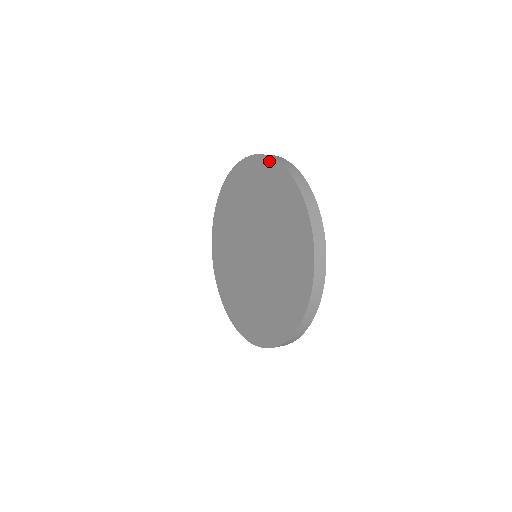
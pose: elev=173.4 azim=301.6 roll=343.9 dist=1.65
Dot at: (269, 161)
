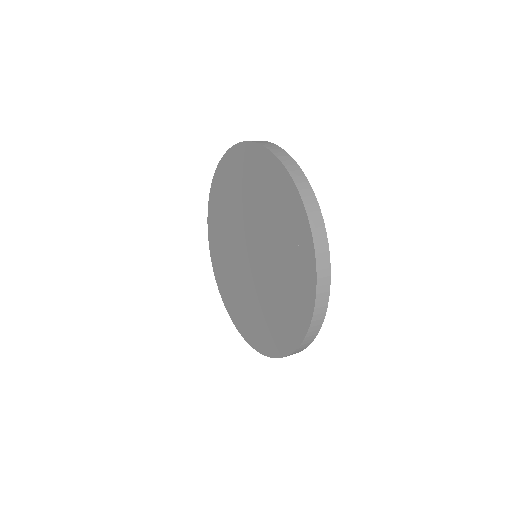
Dot at: (223, 160)
